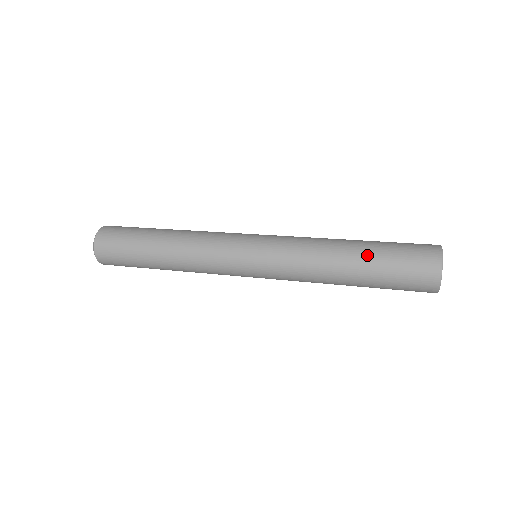
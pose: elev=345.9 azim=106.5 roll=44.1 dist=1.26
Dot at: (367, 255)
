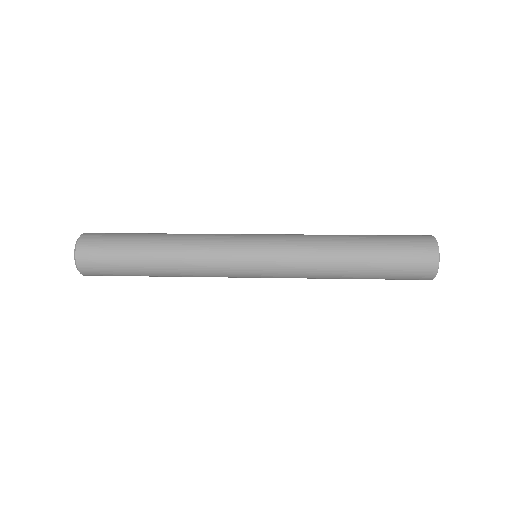
Dot at: (370, 241)
